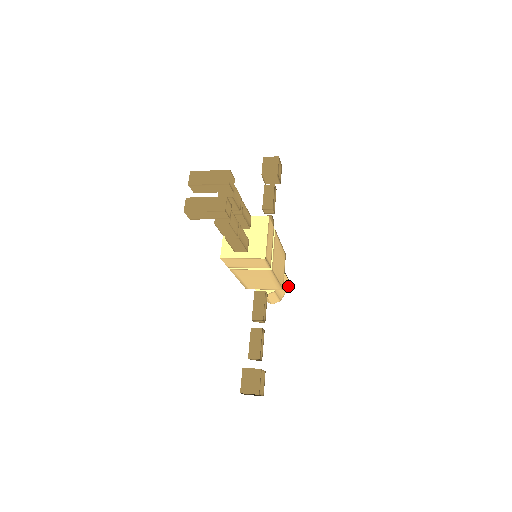
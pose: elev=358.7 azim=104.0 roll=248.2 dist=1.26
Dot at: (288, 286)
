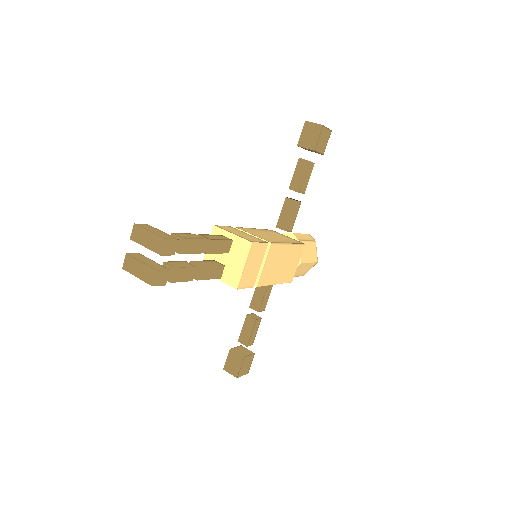
Dot at: (313, 264)
